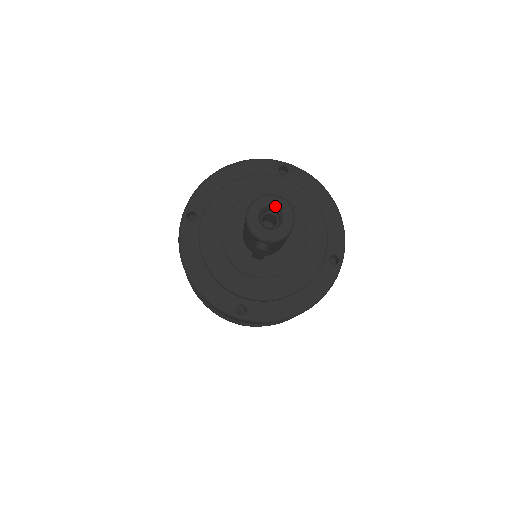
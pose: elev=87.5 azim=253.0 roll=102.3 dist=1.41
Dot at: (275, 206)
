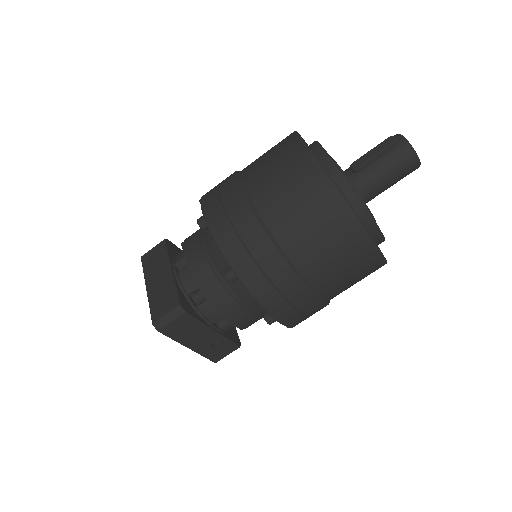
Dot at: occluded
